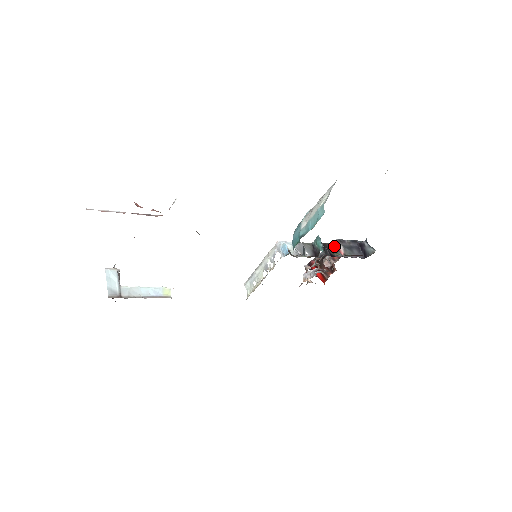
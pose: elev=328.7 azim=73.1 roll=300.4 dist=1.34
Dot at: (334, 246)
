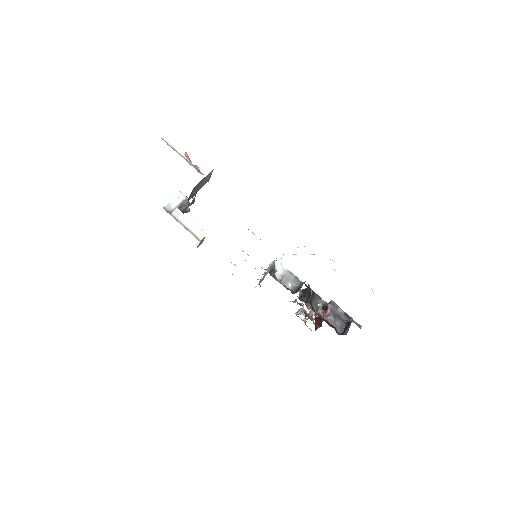
Dot at: (322, 302)
